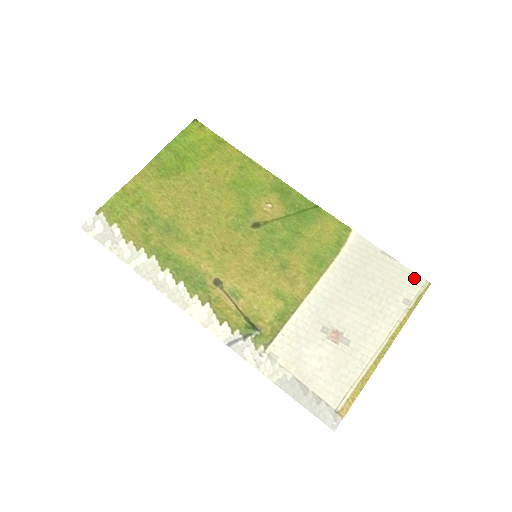
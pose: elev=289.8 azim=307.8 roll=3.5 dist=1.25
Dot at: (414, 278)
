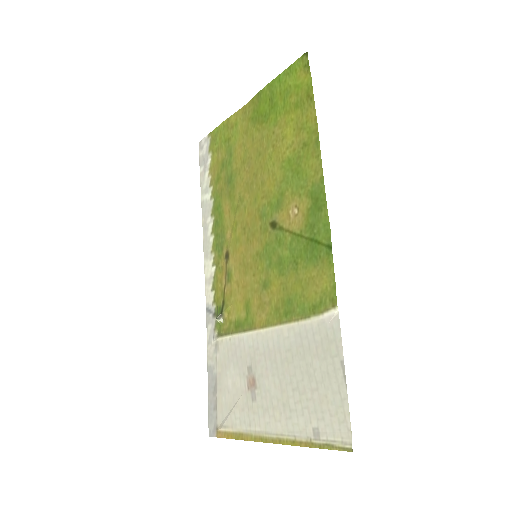
Dot at: (344, 424)
